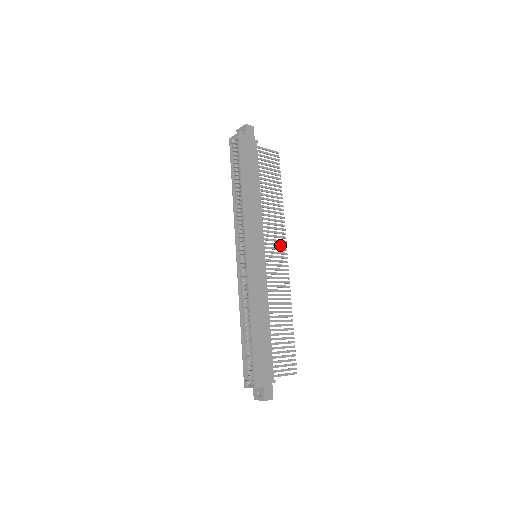
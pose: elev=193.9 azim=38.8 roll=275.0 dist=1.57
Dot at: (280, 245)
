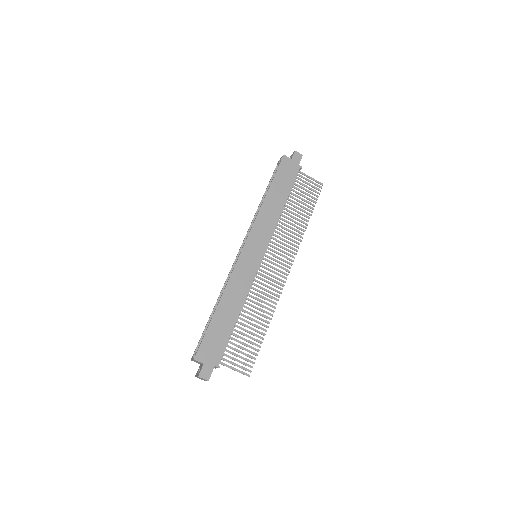
Dot at: (286, 257)
